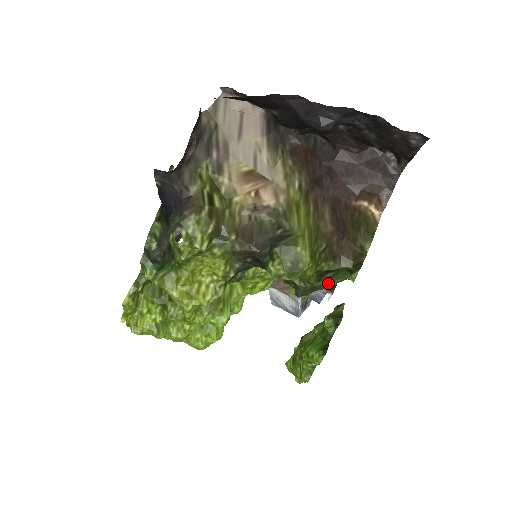
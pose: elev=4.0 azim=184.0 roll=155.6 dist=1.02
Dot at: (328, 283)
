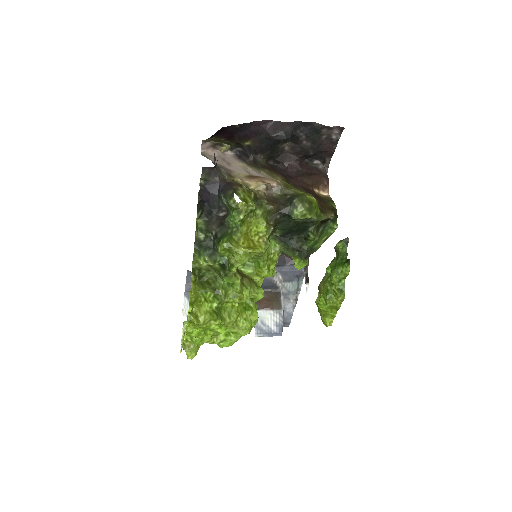
Dot at: (320, 240)
